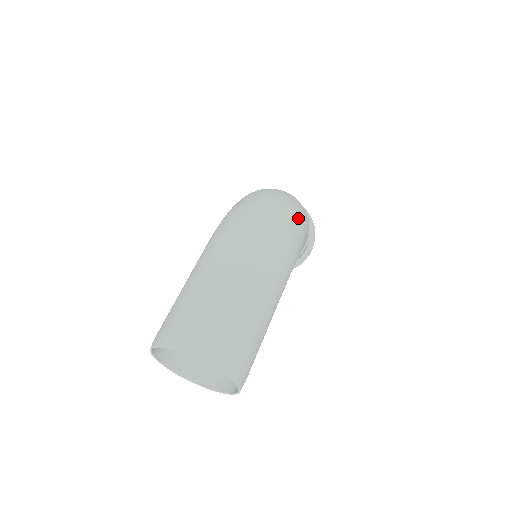
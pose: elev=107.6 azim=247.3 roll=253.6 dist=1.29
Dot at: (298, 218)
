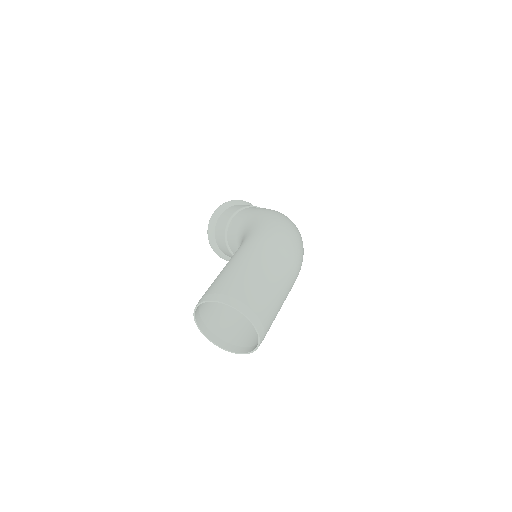
Dot at: occluded
